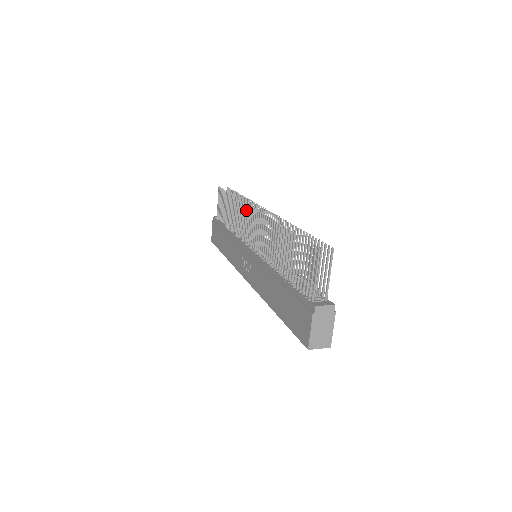
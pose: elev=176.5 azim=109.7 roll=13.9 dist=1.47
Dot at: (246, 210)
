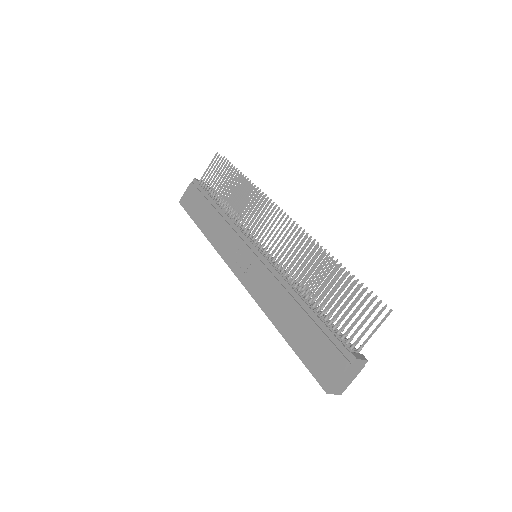
Dot at: (263, 204)
